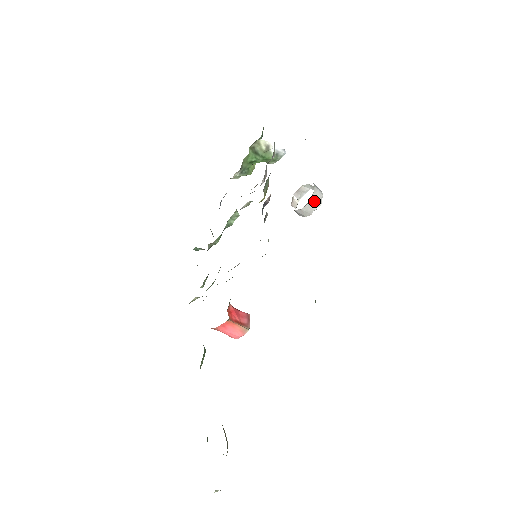
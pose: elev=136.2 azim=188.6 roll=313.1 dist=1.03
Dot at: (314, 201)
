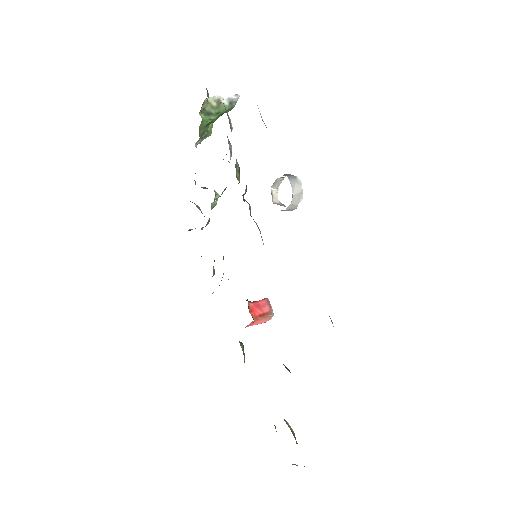
Dot at: (295, 198)
